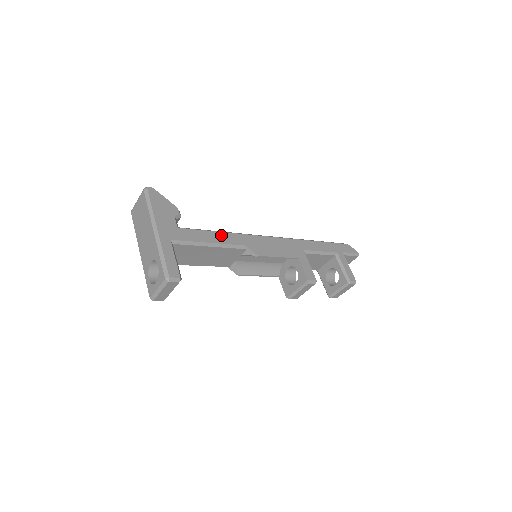
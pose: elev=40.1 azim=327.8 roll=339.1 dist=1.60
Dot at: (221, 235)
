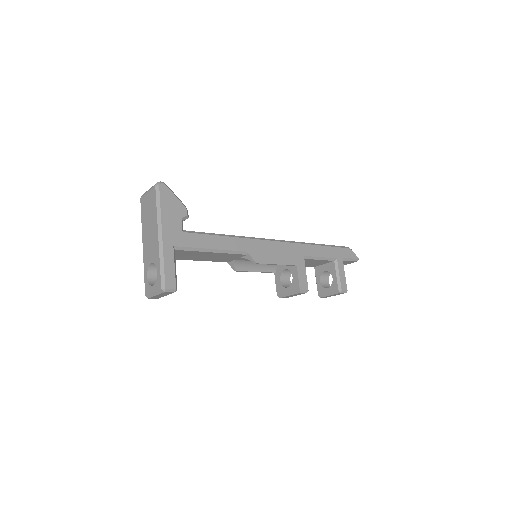
Dot at: (225, 240)
